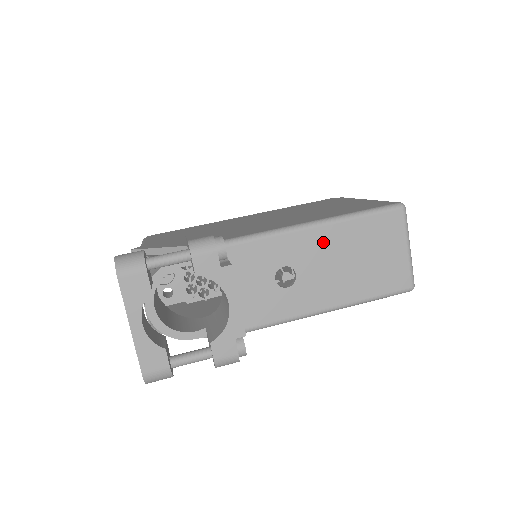
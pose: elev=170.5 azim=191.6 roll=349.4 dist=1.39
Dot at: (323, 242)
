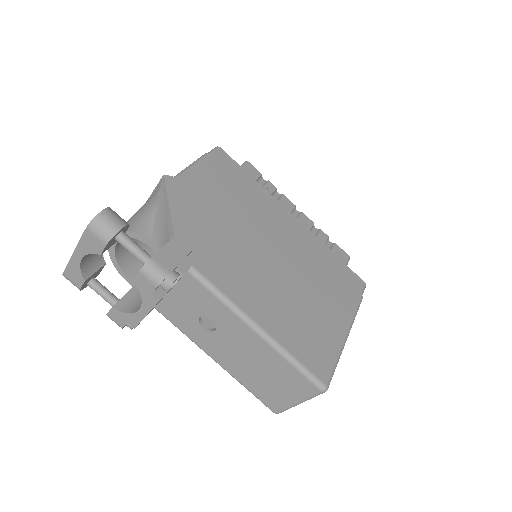
Dot at: (250, 341)
